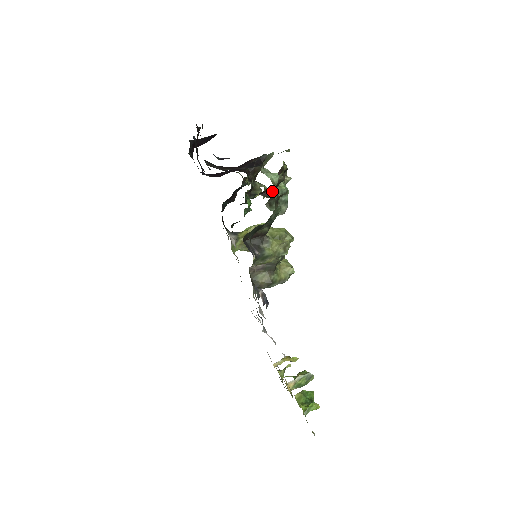
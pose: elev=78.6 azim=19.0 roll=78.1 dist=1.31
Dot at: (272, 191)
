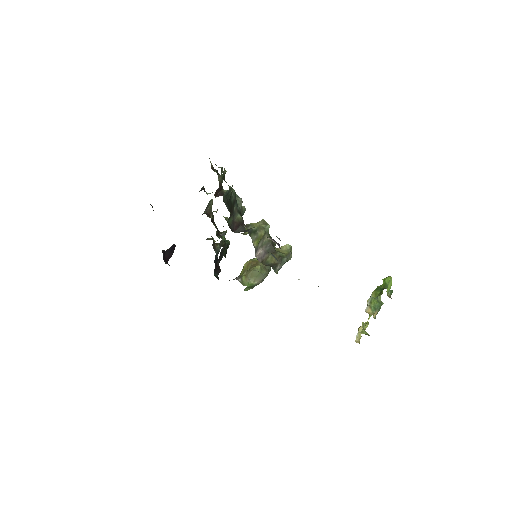
Dot at: (221, 192)
